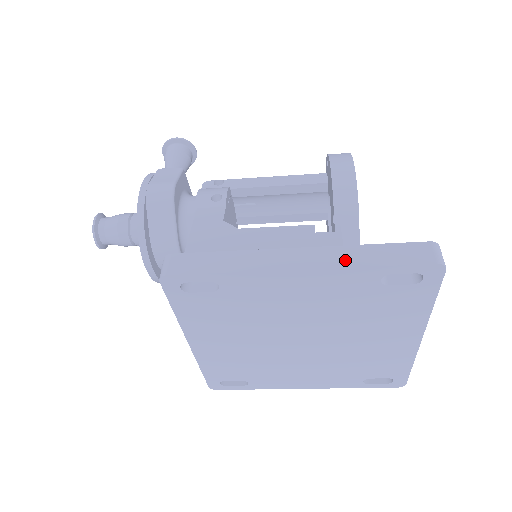
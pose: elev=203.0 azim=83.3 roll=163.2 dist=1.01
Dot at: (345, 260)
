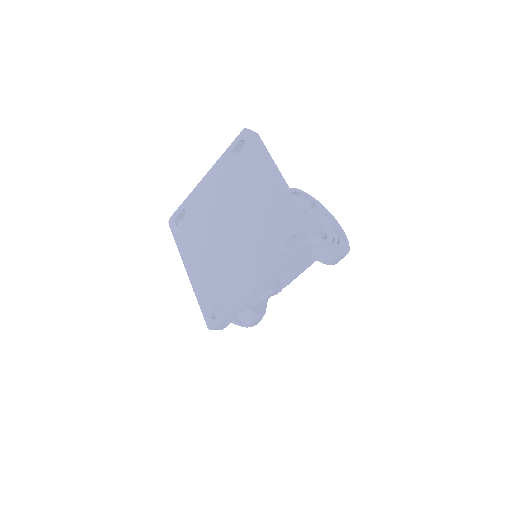
Dot at: occluded
